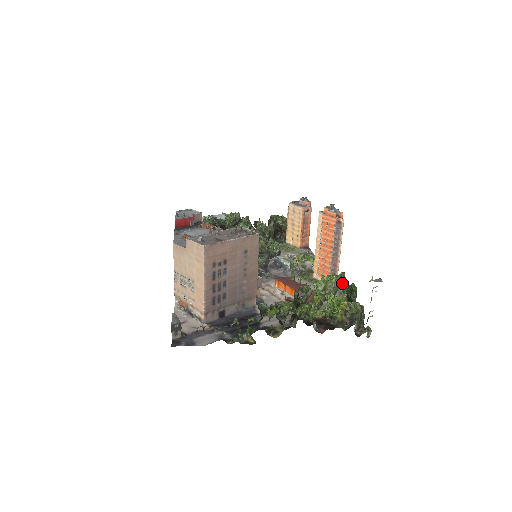
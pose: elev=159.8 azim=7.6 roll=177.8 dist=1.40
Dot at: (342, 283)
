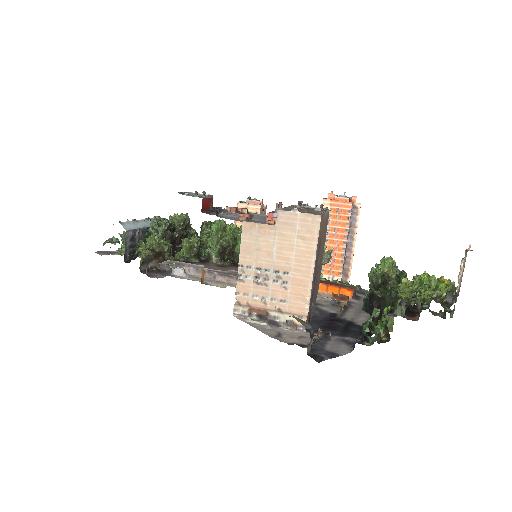
Dot at: occluded
